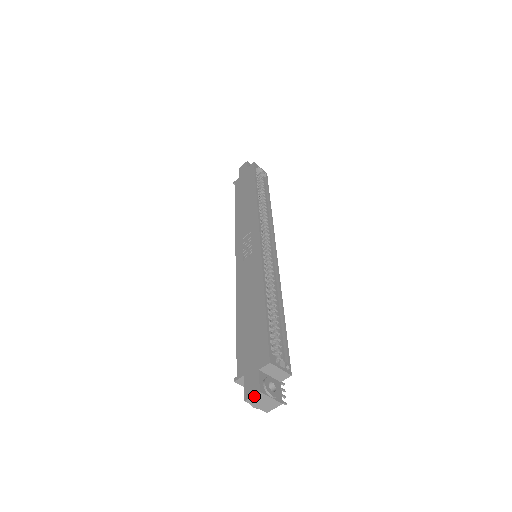
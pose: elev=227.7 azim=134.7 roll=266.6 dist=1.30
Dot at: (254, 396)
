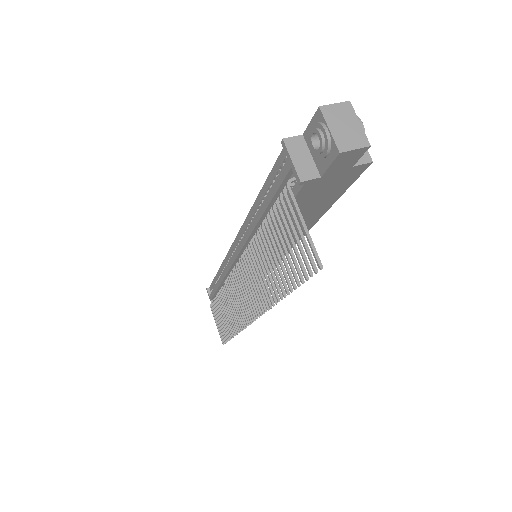
Dot at: (337, 105)
